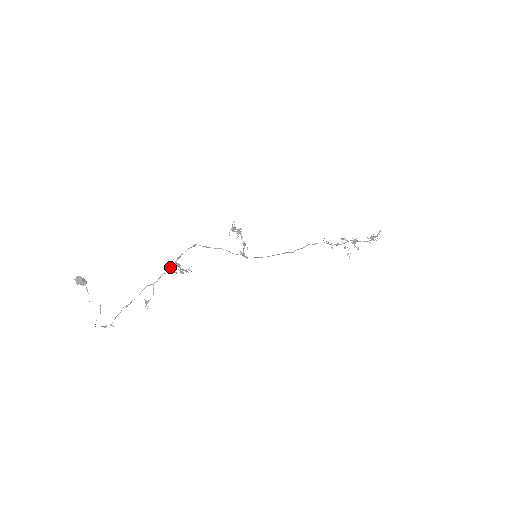
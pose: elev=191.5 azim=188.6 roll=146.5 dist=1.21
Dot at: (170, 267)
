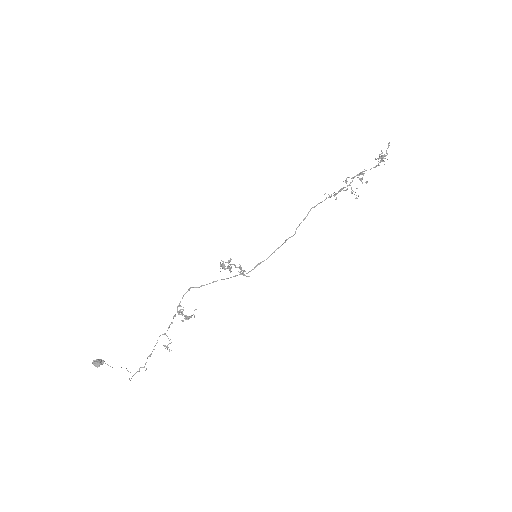
Dot at: (174, 316)
